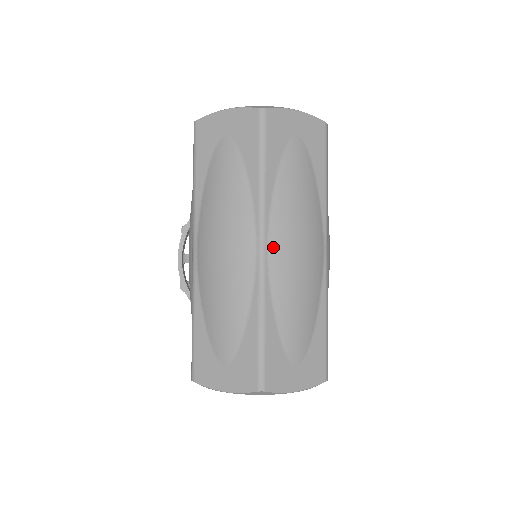
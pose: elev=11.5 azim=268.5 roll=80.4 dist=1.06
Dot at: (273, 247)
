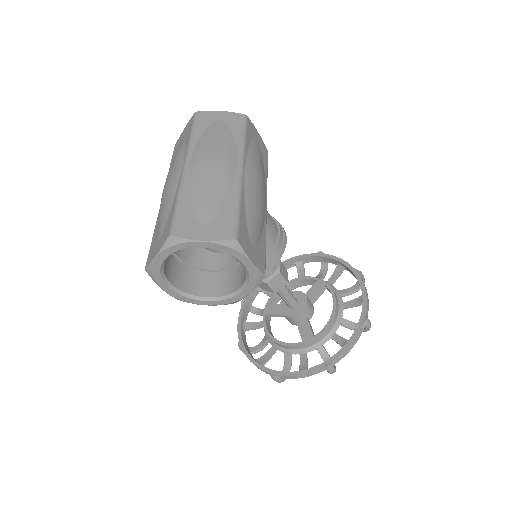
Dot at: (192, 163)
